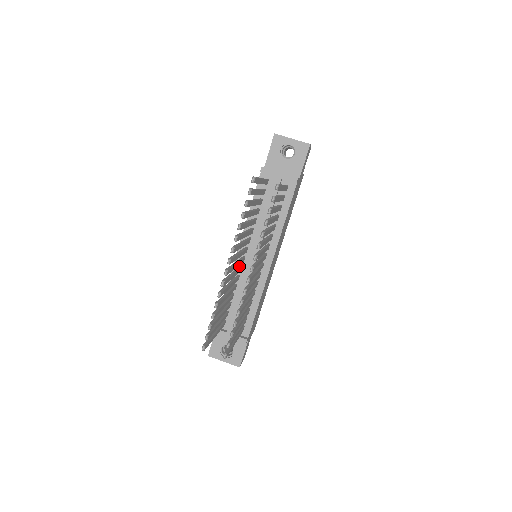
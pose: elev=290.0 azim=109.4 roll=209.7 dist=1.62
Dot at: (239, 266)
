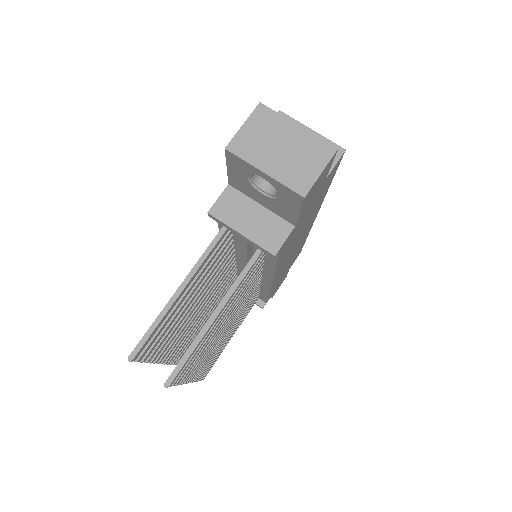
Dot at: occluded
